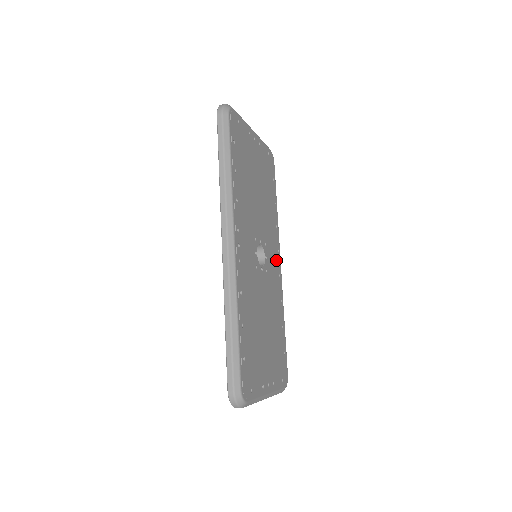
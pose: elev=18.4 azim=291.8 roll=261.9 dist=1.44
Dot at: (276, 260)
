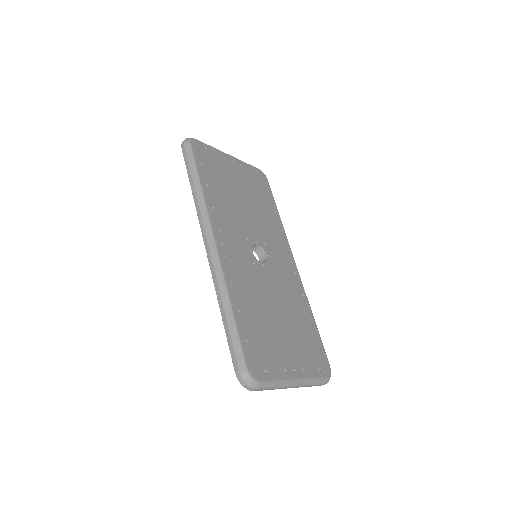
Dot at: (286, 259)
